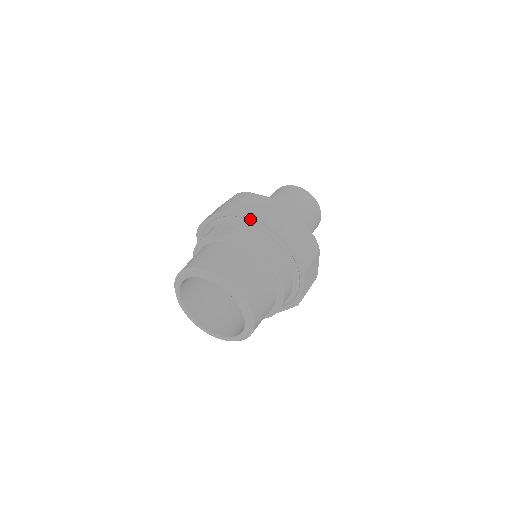
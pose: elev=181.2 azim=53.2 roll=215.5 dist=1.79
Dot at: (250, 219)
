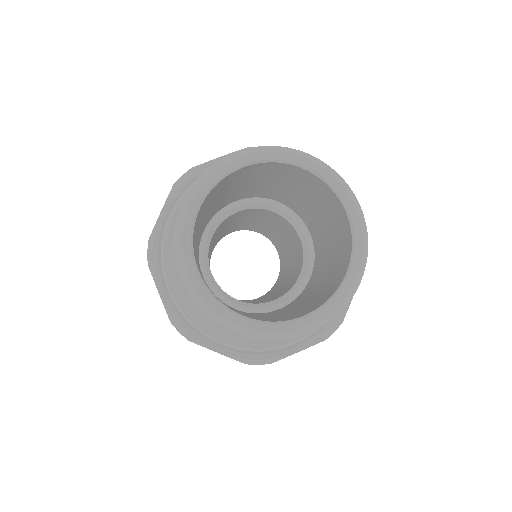
Dot at: occluded
